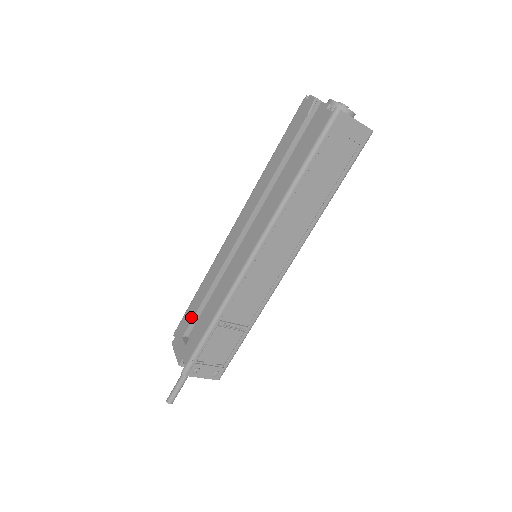
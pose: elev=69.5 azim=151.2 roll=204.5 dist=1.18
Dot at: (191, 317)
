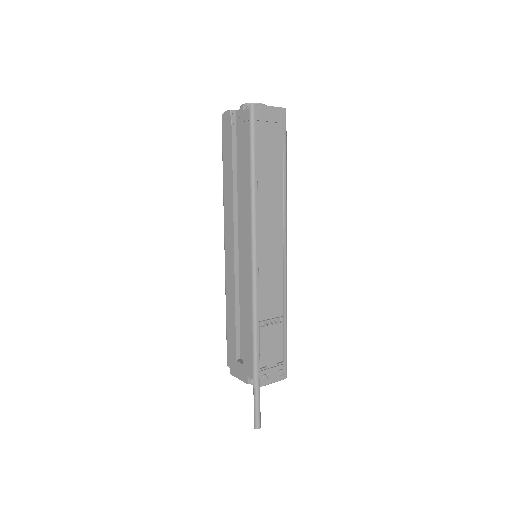
Dot at: (234, 339)
